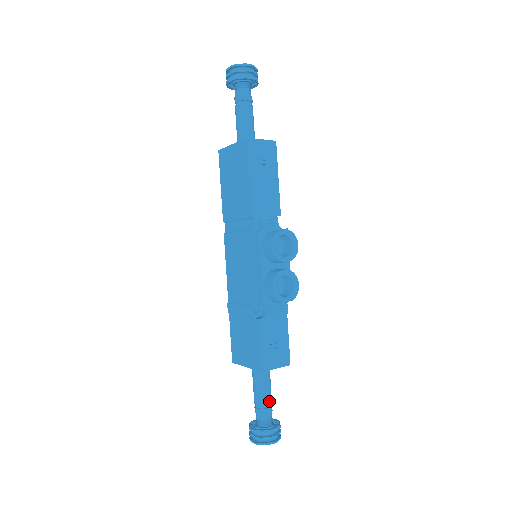
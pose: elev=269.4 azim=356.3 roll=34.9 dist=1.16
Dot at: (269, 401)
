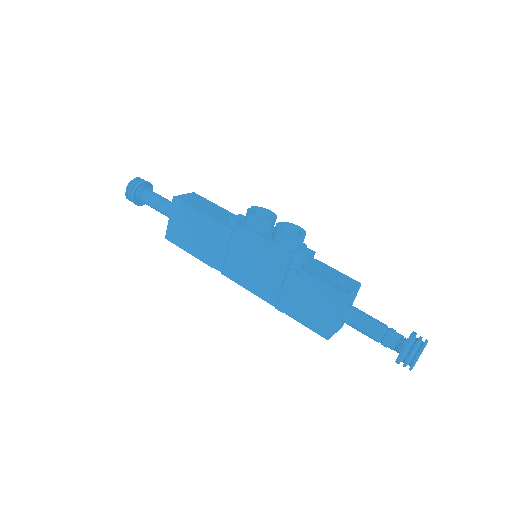
Dot at: (383, 324)
